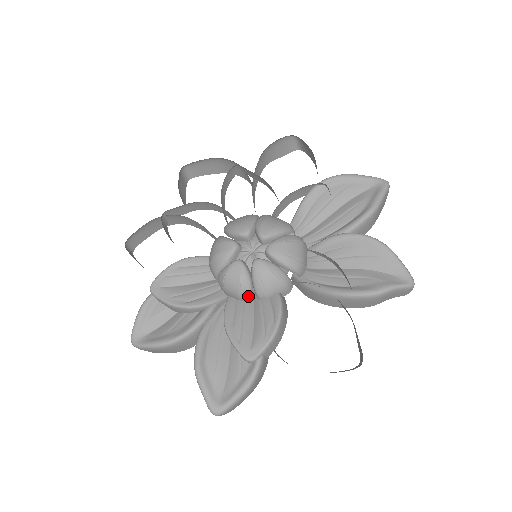
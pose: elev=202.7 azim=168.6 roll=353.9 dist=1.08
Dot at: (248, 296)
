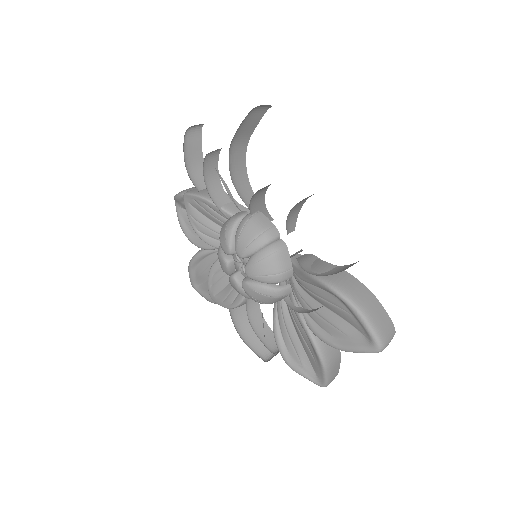
Dot at: occluded
